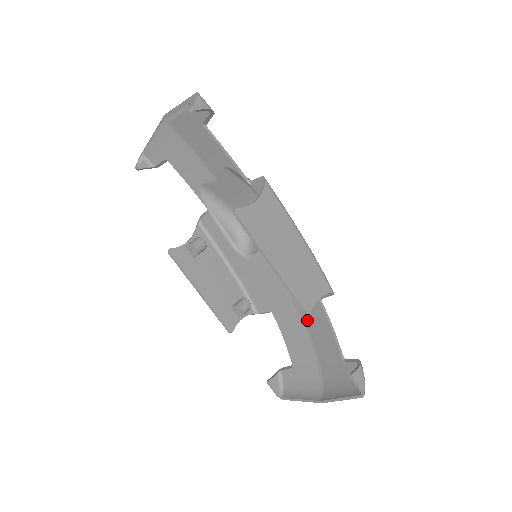
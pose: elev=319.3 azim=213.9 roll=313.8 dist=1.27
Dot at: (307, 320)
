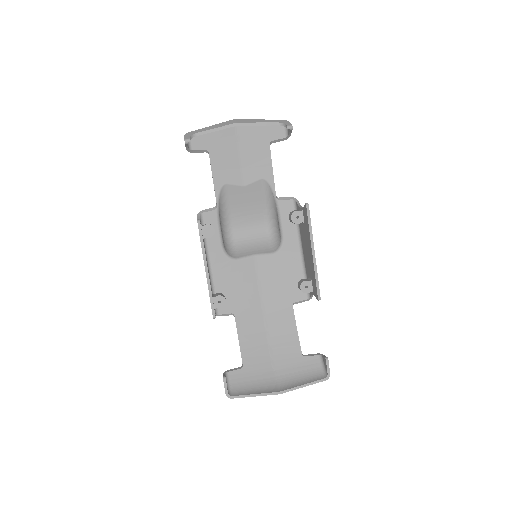
Dot at: (271, 323)
